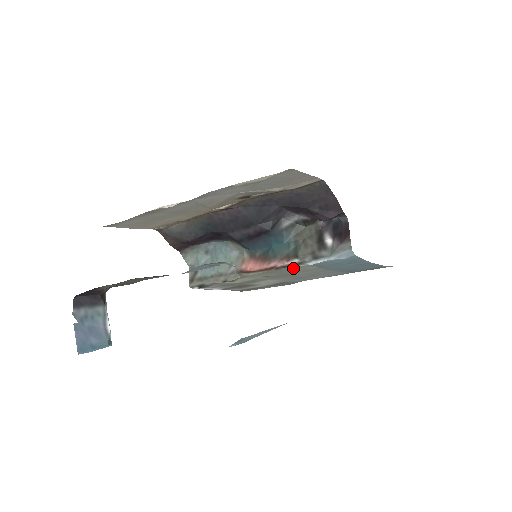
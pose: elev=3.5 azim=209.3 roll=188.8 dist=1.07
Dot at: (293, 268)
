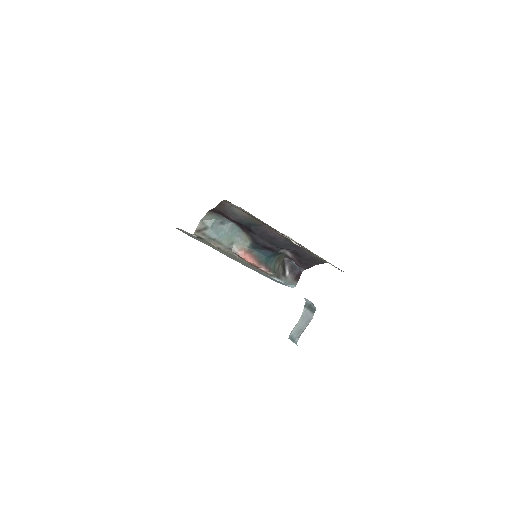
Dot at: occluded
